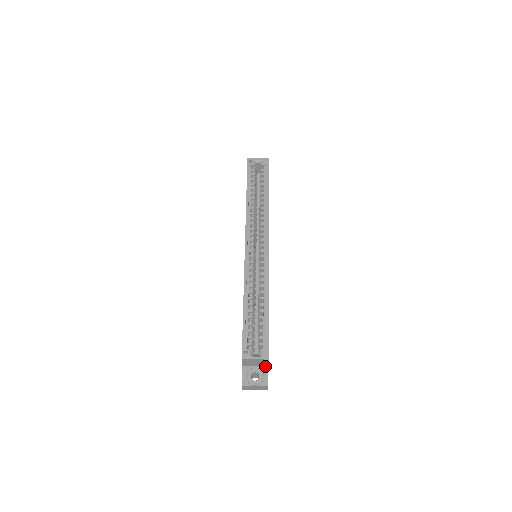
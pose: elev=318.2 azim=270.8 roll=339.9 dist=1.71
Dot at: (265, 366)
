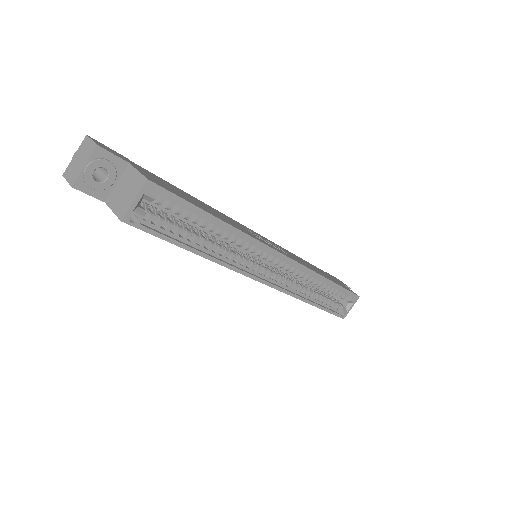
Dot at: occluded
